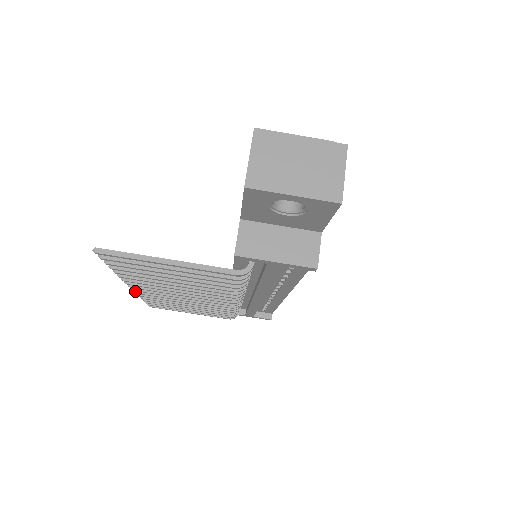
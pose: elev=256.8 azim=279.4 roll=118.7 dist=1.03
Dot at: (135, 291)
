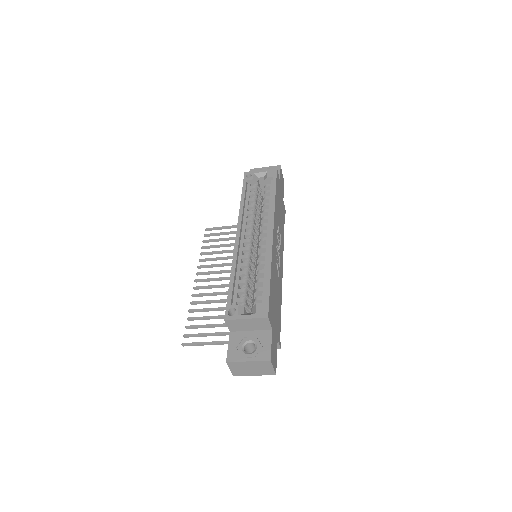
Dot at: (198, 268)
